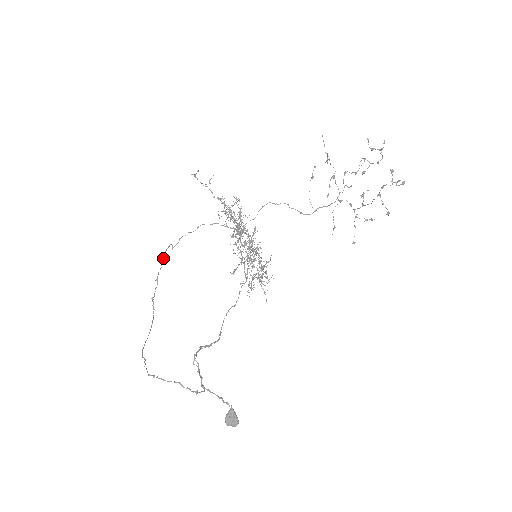
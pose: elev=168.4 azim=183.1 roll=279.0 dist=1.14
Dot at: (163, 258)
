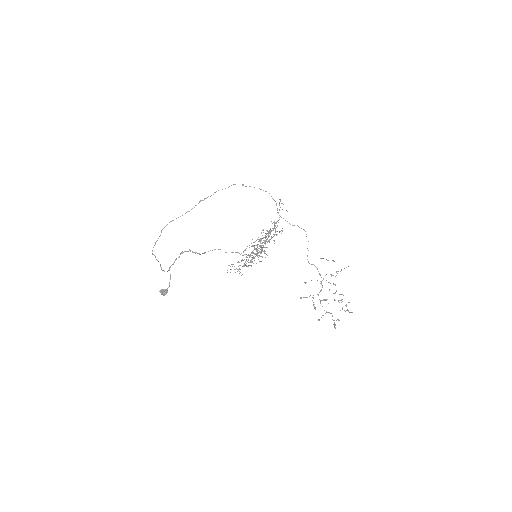
Dot at: (231, 185)
